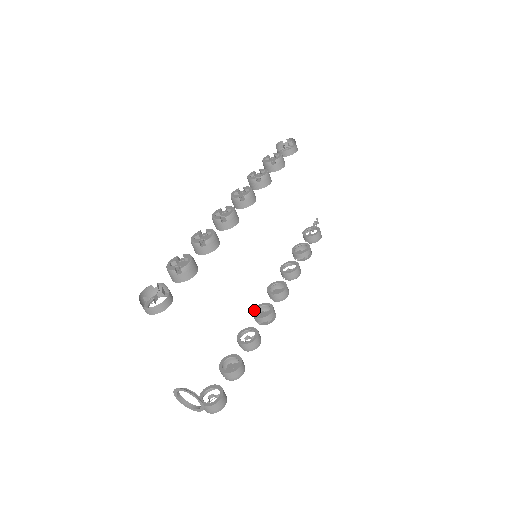
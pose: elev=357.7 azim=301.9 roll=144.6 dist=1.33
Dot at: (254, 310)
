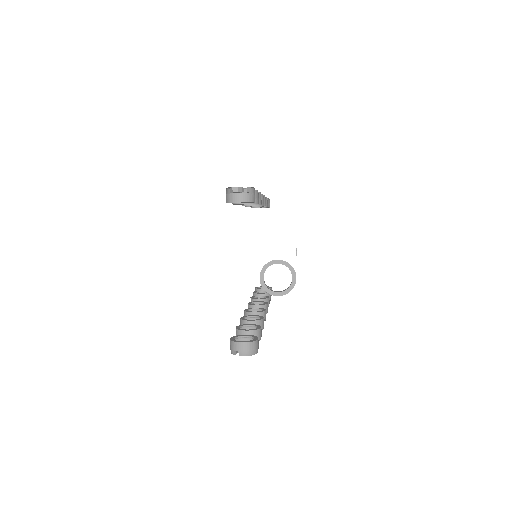
Dot at: (245, 310)
